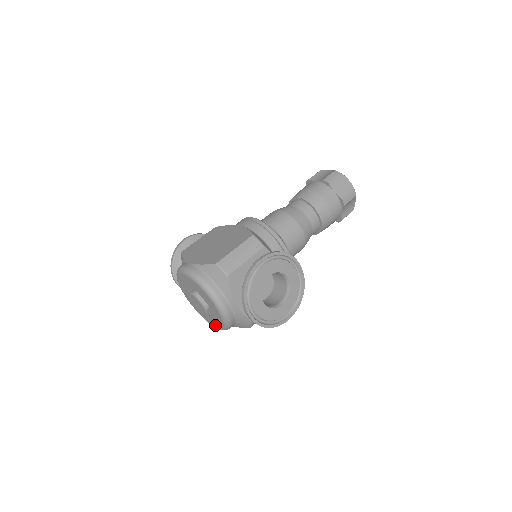
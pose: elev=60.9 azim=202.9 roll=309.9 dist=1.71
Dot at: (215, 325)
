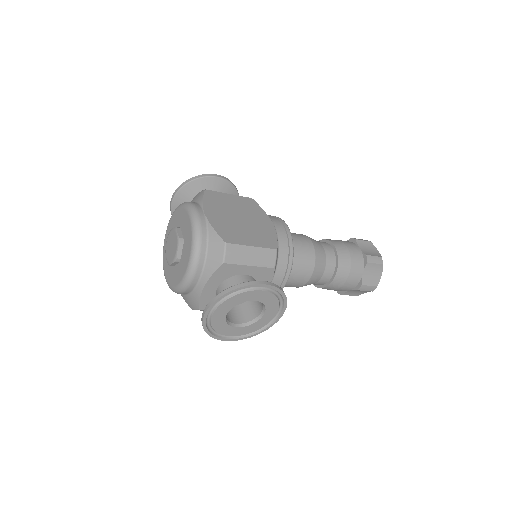
Dot at: (167, 275)
